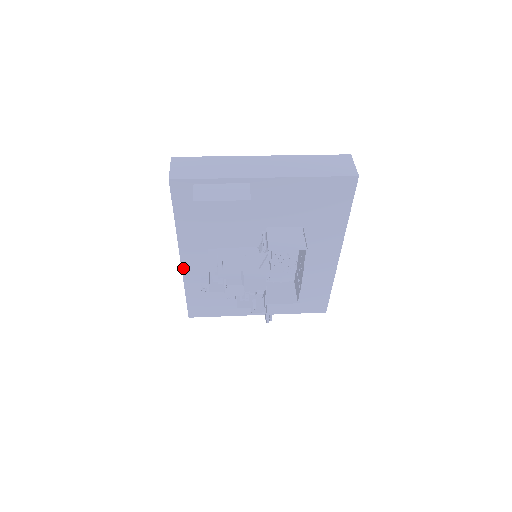
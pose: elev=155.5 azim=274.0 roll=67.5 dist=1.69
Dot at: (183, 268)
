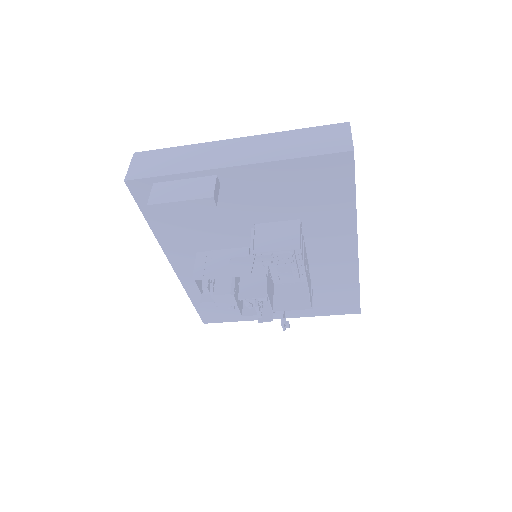
Dot at: (178, 274)
